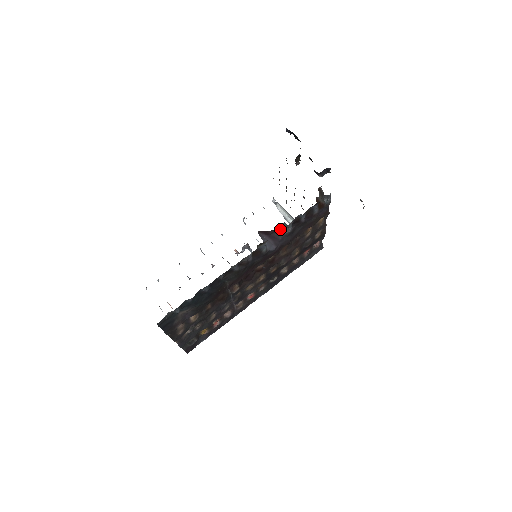
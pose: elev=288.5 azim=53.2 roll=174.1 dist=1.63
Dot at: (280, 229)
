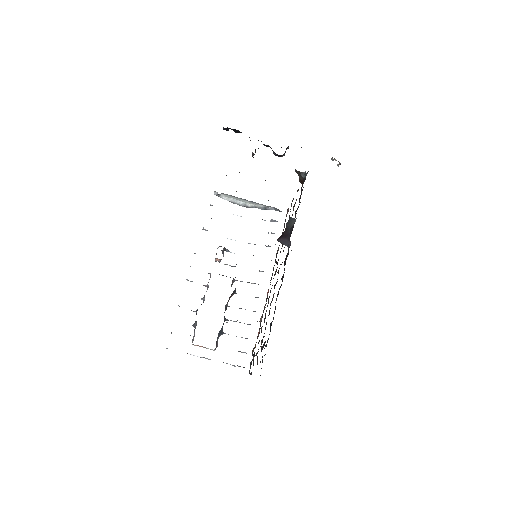
Dot at: (287, 225)
